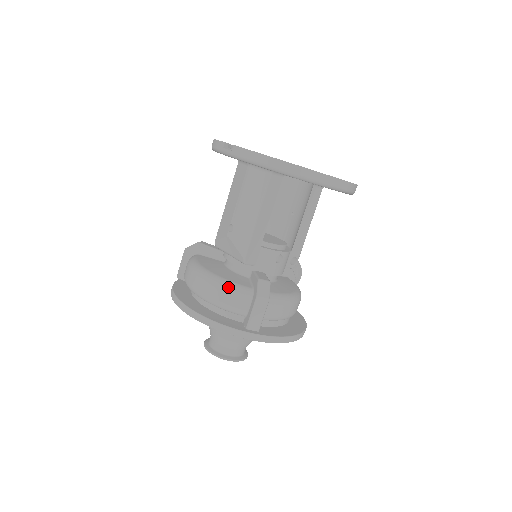
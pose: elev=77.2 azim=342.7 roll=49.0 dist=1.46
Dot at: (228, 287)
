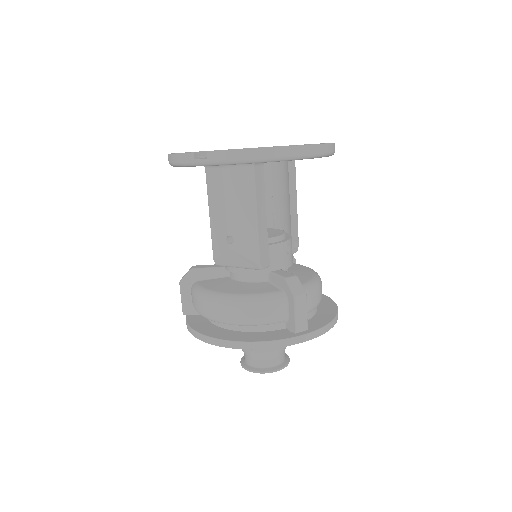
Dot at: (259, 301)
